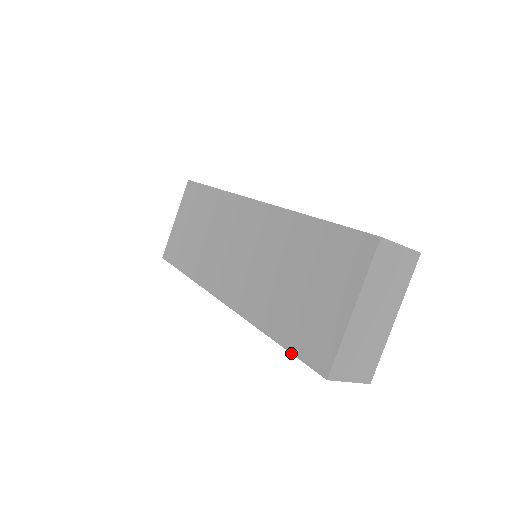
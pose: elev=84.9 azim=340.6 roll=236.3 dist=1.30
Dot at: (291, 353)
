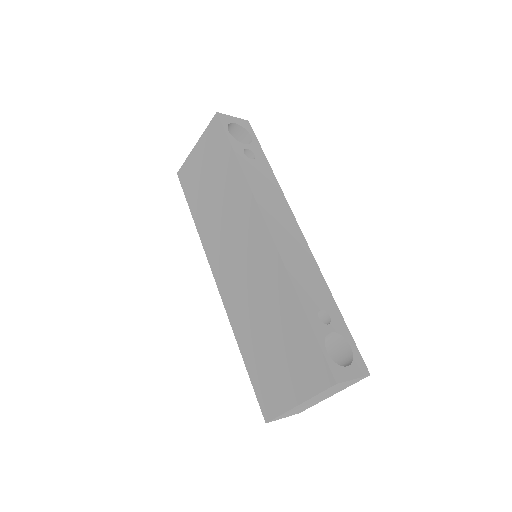
Dot at: (251, 382)
